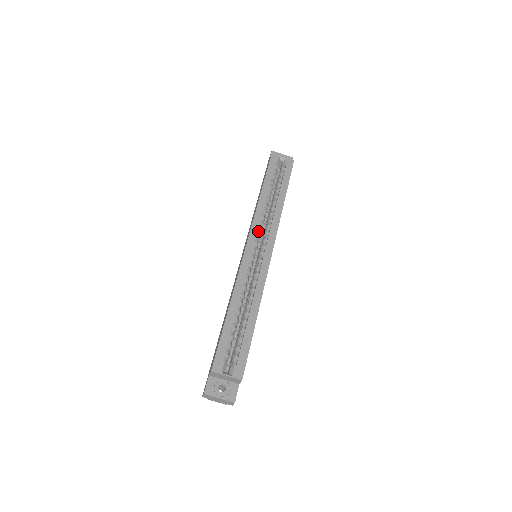
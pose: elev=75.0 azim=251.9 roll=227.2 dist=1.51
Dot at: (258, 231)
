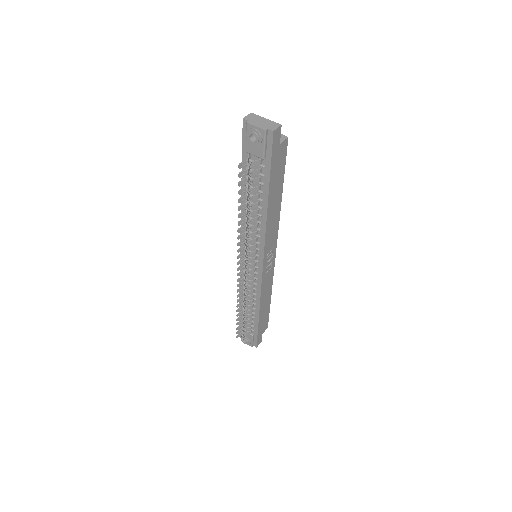
Dot at: occluded
